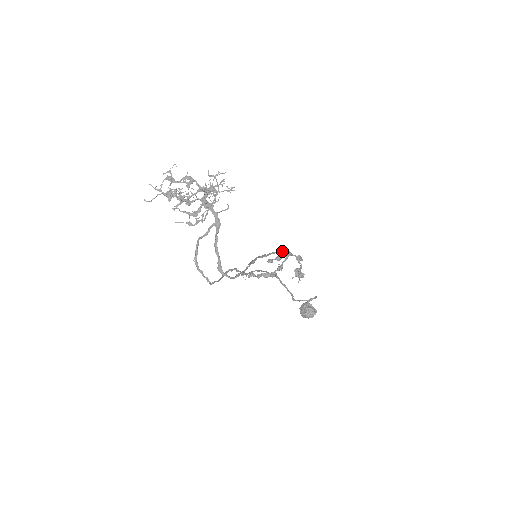
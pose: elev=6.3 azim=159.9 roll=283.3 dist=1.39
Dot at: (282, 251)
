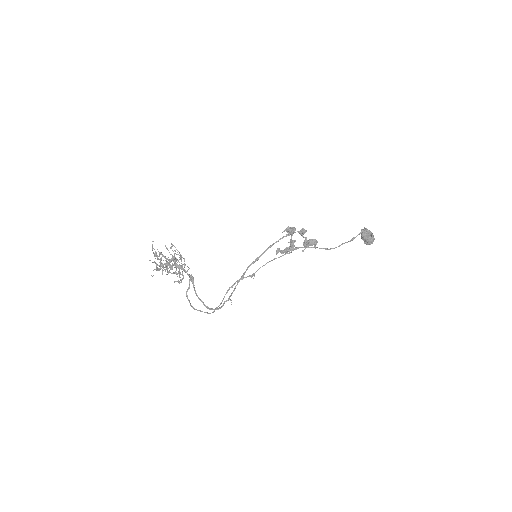
Dot at: (275, 242)
